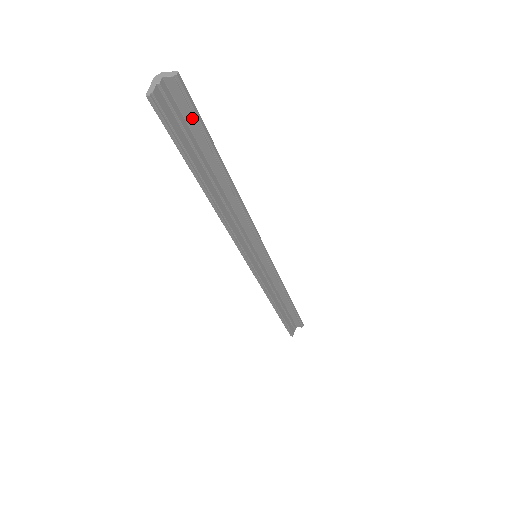
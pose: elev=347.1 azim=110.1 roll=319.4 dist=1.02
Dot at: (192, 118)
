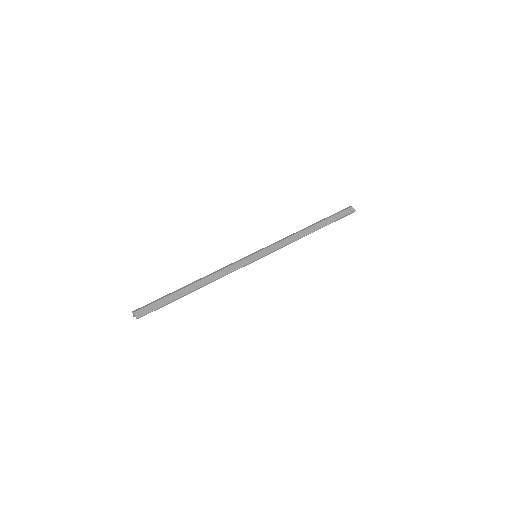
Dot at: (157, 308)
